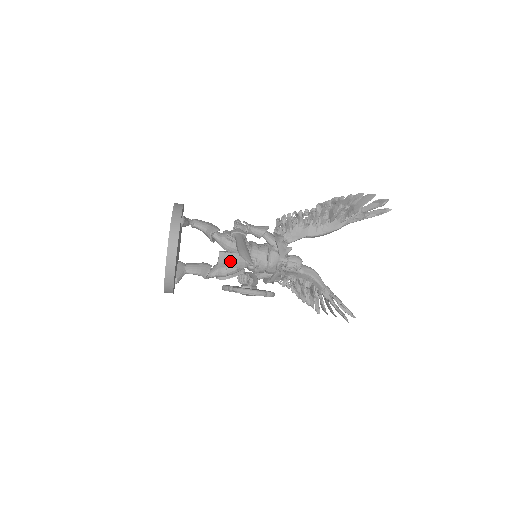
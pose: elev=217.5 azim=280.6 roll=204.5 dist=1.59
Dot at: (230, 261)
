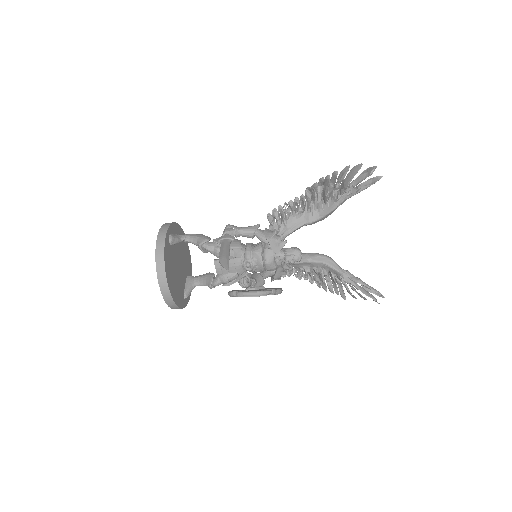
Dot at: occluded
